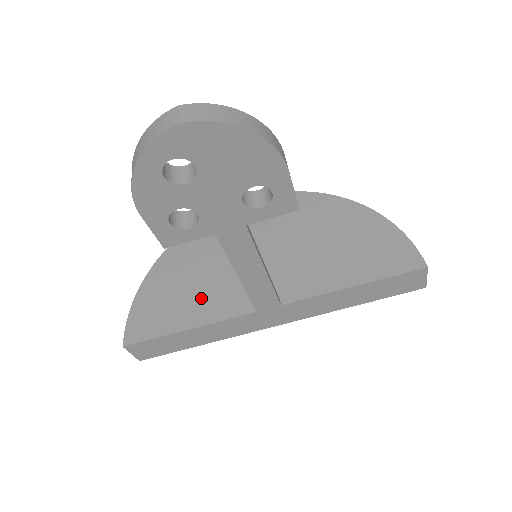
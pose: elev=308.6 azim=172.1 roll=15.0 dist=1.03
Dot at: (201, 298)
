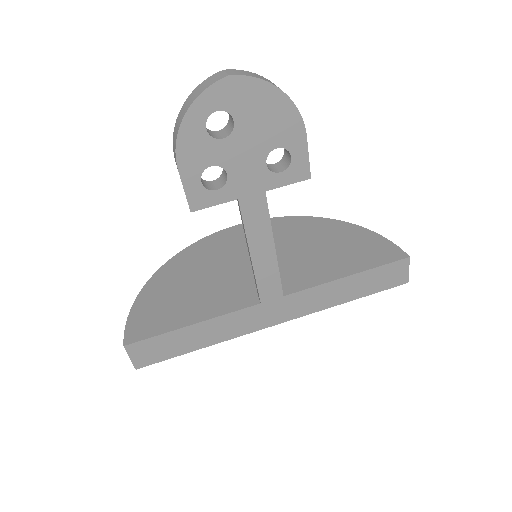
Dot at: (203, 299)
